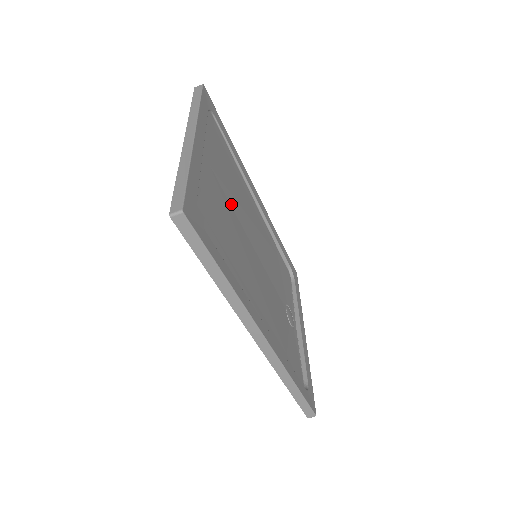
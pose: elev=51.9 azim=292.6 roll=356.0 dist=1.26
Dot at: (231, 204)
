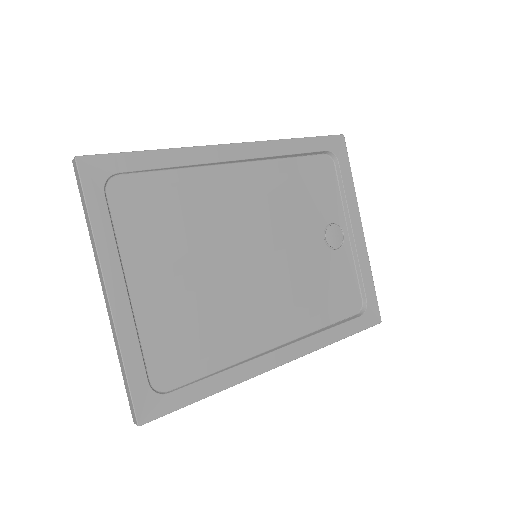
Dot at: (194, 268)
